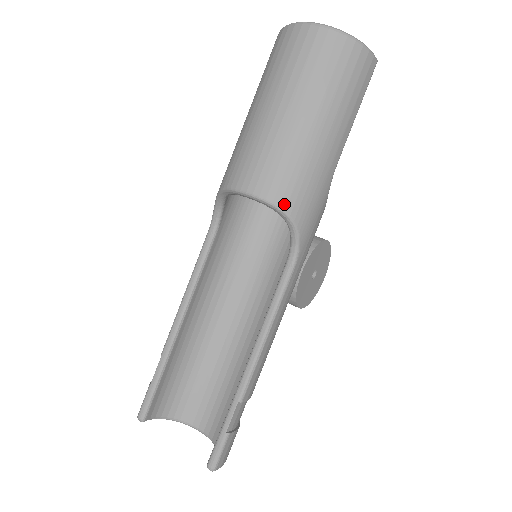
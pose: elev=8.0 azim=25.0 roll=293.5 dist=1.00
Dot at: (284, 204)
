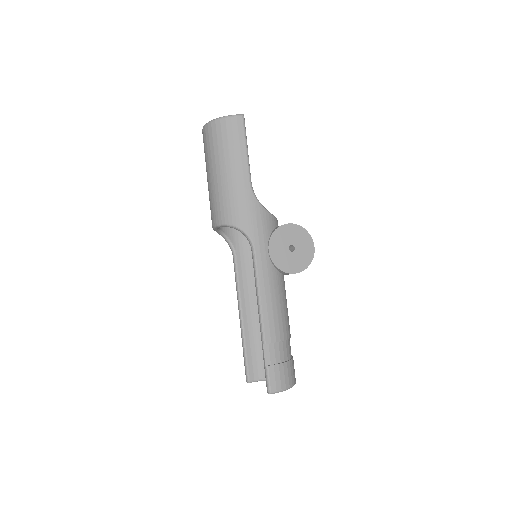
Dot at: (227, 221)
